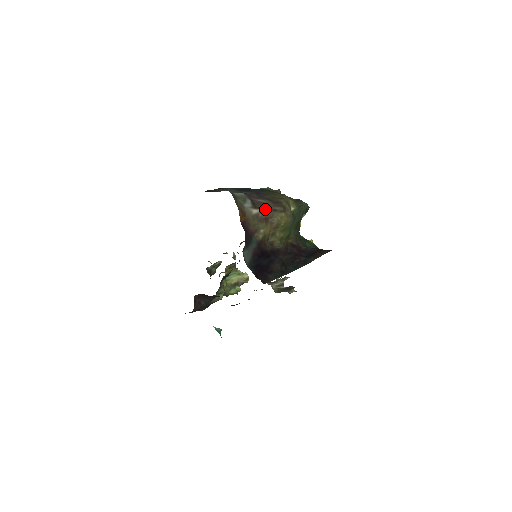
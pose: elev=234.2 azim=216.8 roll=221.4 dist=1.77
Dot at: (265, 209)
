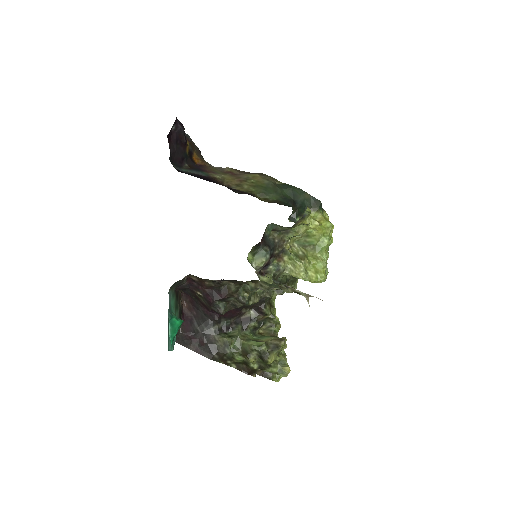
Dot at: (235, 170)
